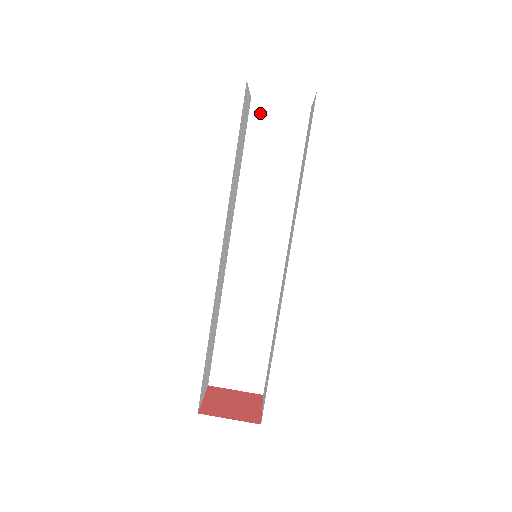
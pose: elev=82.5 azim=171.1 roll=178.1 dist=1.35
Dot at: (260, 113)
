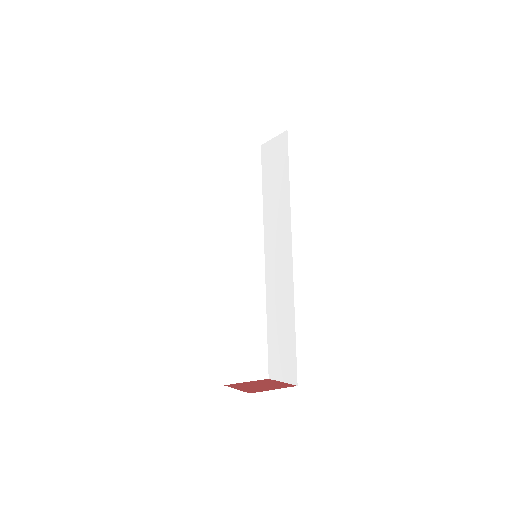
Dot at: (266, 153)
